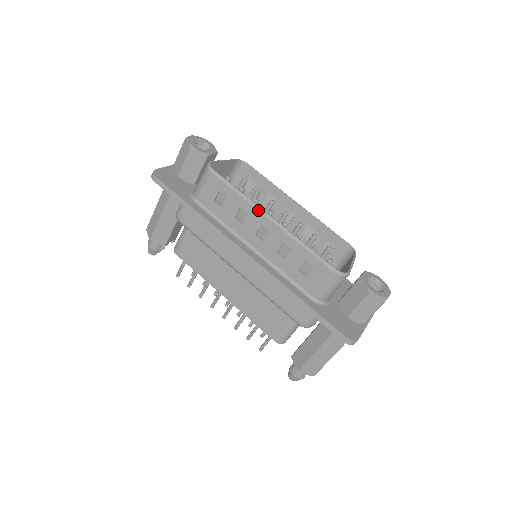
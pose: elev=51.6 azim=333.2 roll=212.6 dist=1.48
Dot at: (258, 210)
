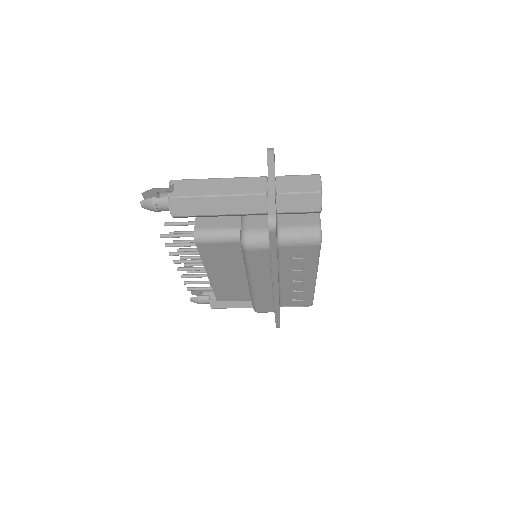
Dot at: (315, 274)
